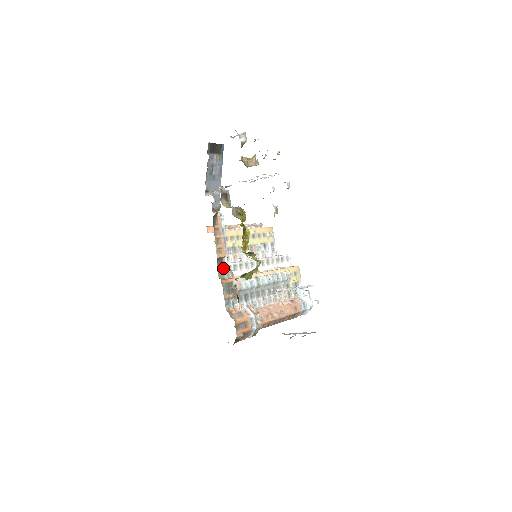
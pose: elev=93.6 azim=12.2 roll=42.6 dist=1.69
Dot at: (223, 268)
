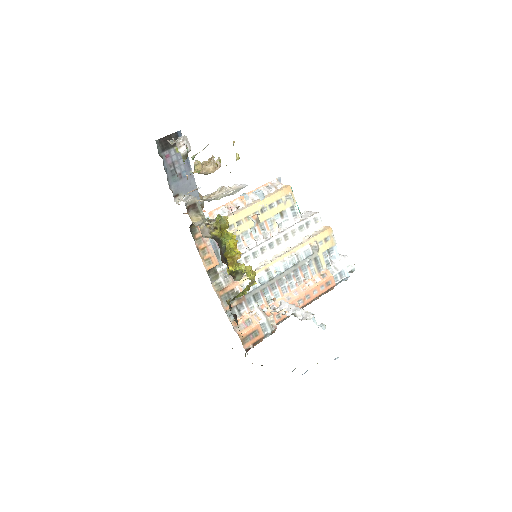
Dot at: (221, 273)
